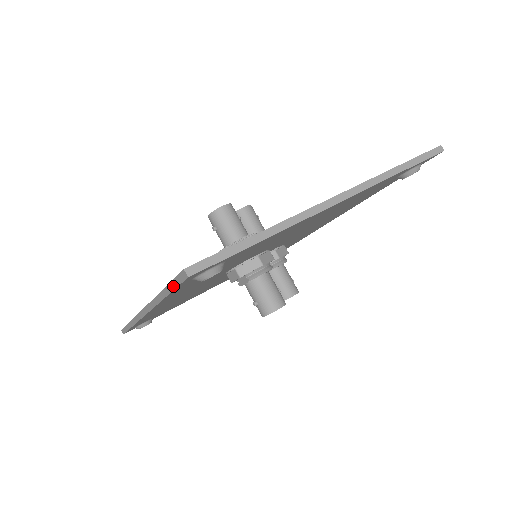
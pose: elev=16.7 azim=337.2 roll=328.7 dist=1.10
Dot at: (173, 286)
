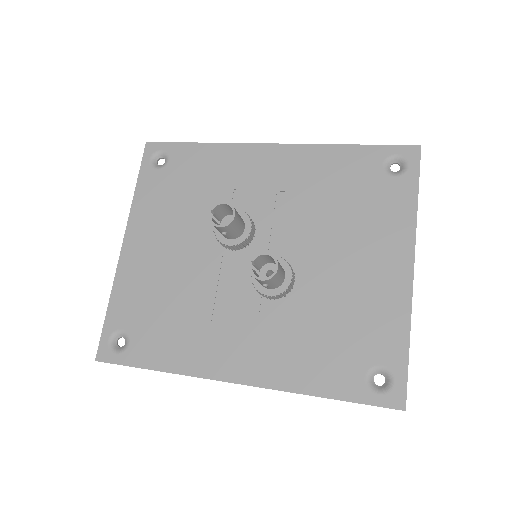
Dot at: occluded
